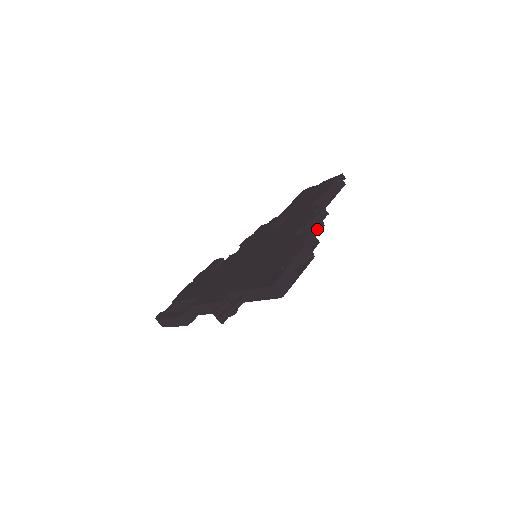
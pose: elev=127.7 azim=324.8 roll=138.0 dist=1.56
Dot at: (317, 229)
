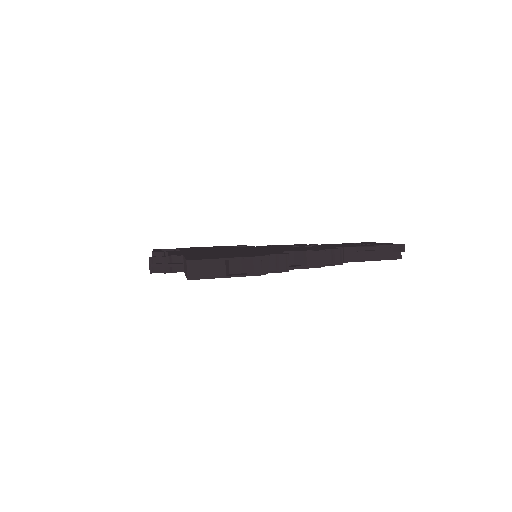
Dot at: (308, 263)
